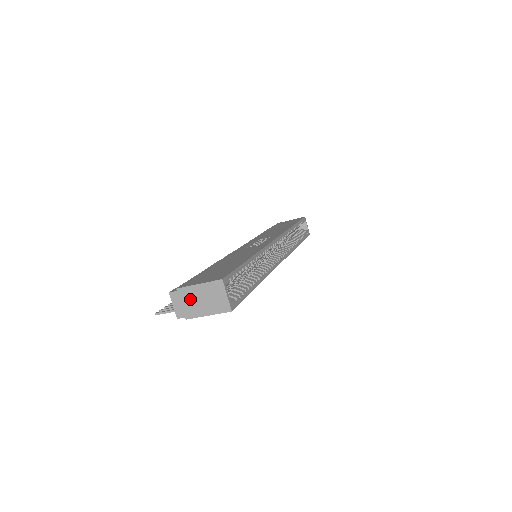
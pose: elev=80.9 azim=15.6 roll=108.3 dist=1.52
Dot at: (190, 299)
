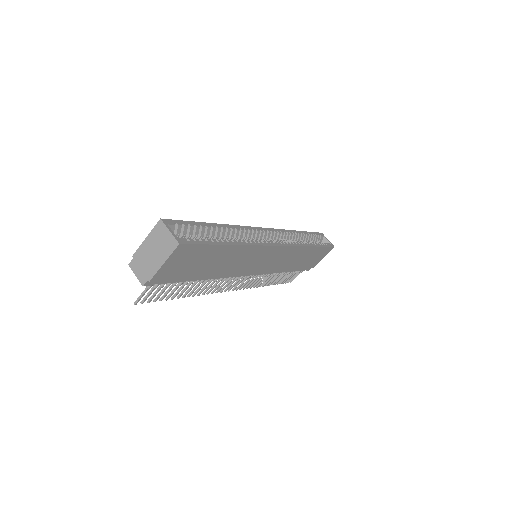
Dot at: (145, 258)
